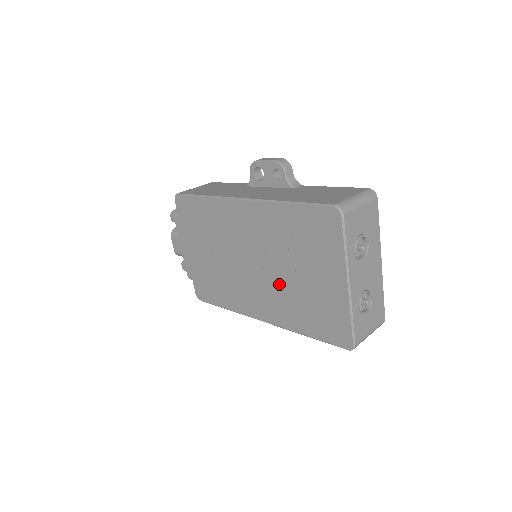
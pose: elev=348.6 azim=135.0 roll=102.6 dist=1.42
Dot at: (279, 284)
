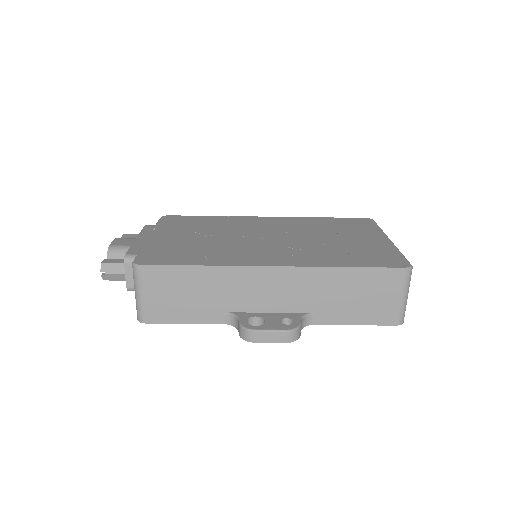
Dot at: (308, 244)
